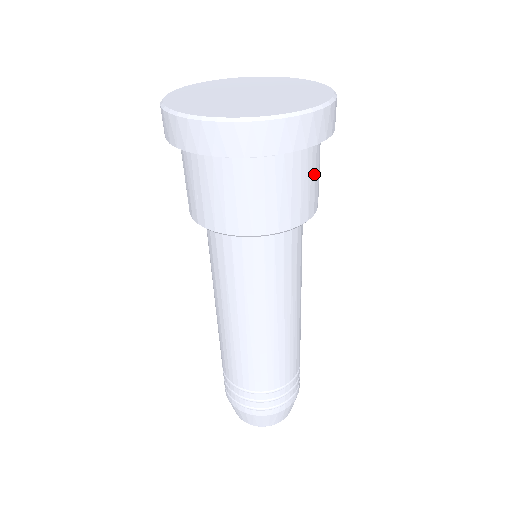
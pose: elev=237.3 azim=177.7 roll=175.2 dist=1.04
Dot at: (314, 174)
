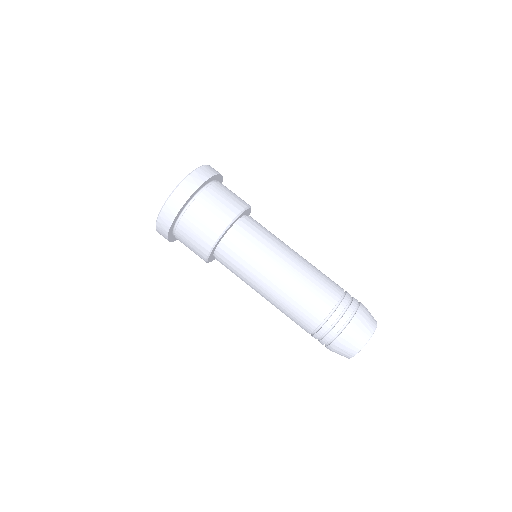
Dot at: (217, 201)
